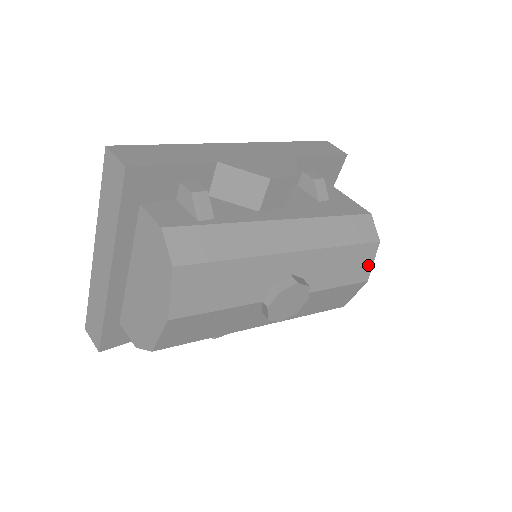
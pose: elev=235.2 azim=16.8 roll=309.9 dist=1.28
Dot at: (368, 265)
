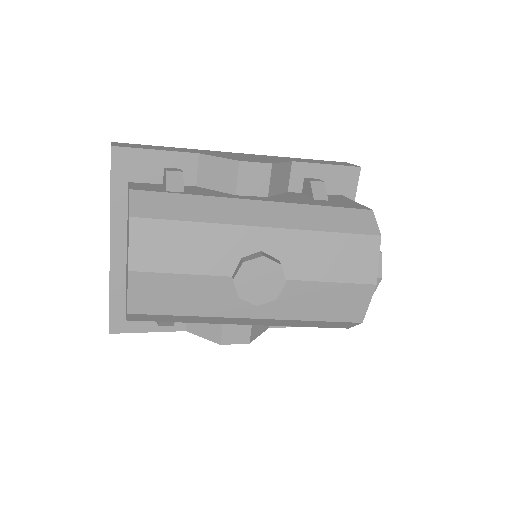
Dot at: (371, 263)
